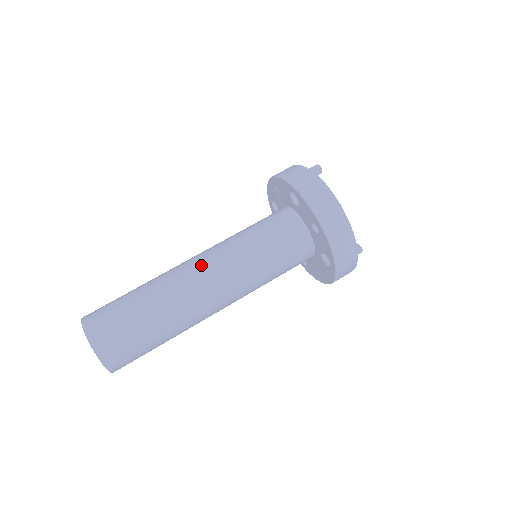
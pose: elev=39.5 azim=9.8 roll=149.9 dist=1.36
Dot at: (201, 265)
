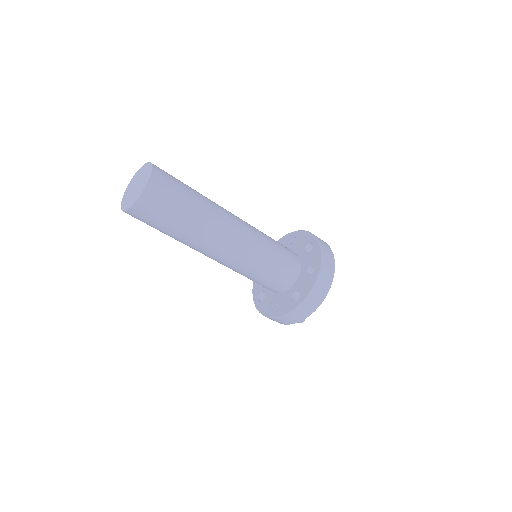
Dot at: (238, 219)
